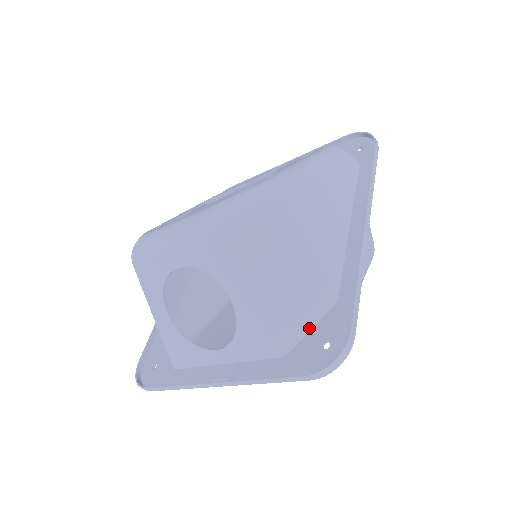
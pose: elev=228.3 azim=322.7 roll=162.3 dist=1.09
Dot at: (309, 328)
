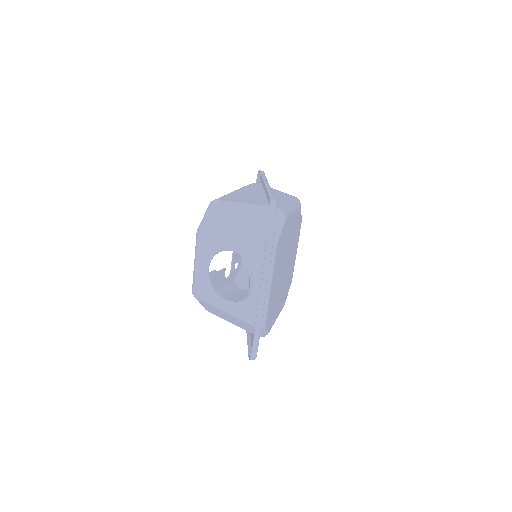
Dot at: (268, 224)
